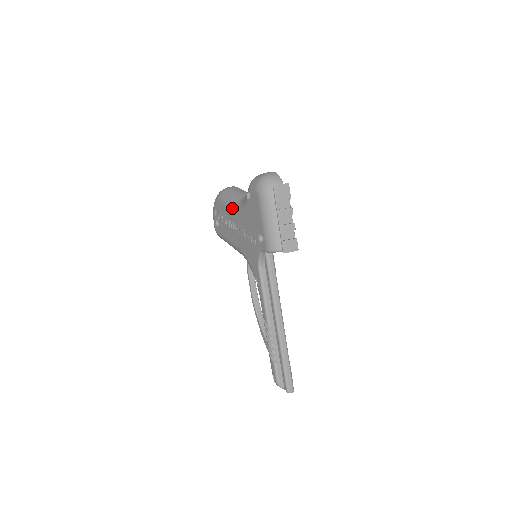
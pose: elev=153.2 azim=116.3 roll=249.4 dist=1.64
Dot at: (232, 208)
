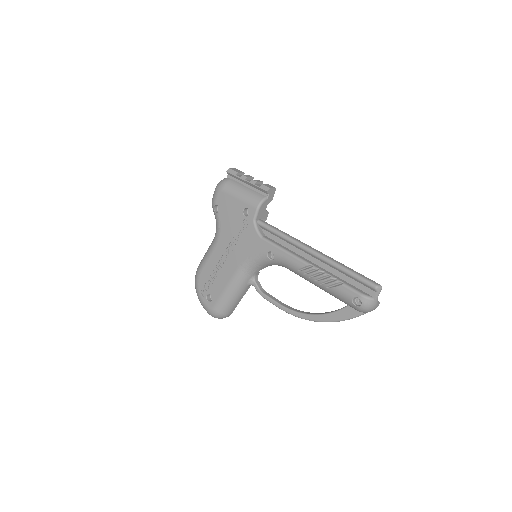
Dot at: (212, 250)
